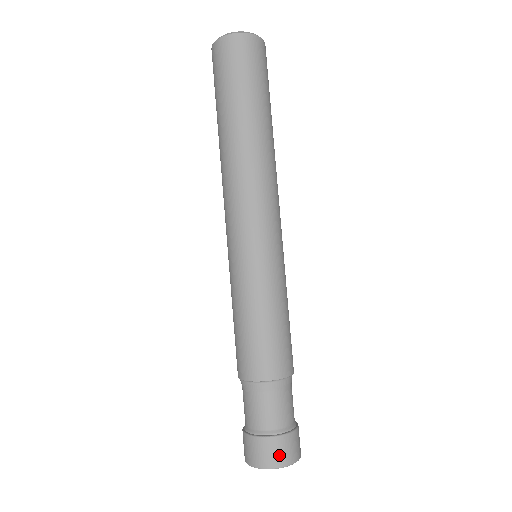
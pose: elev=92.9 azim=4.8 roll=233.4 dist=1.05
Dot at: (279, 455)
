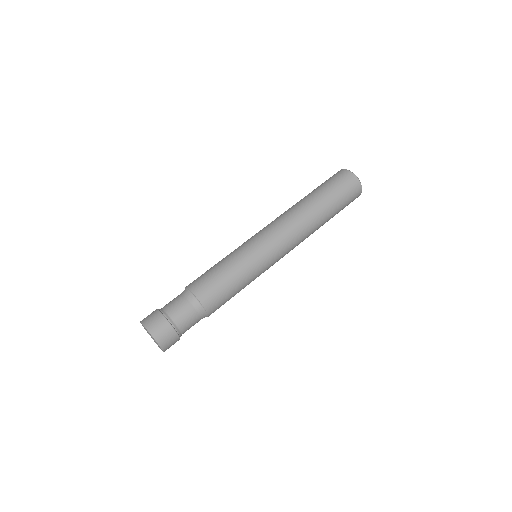
Dot at: (161, 332)
